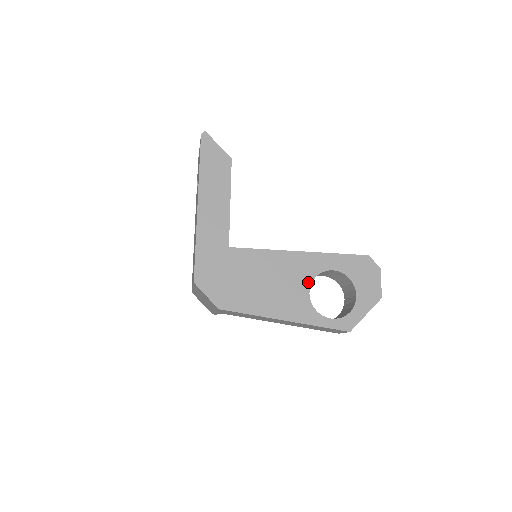
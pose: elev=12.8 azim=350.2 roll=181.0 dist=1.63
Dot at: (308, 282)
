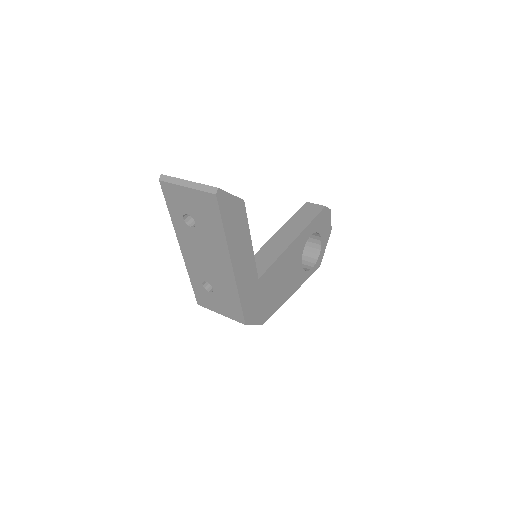
Dot at: (301, 257)
